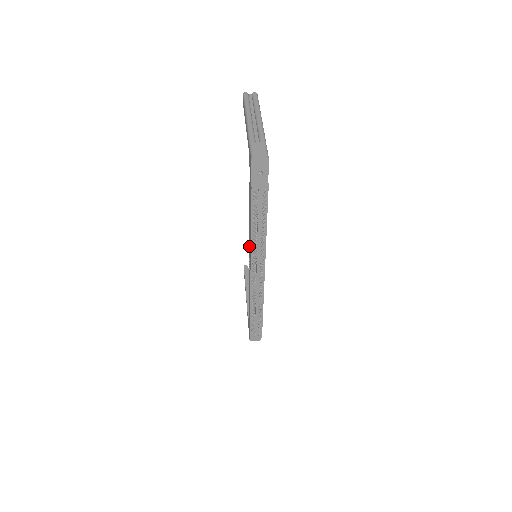
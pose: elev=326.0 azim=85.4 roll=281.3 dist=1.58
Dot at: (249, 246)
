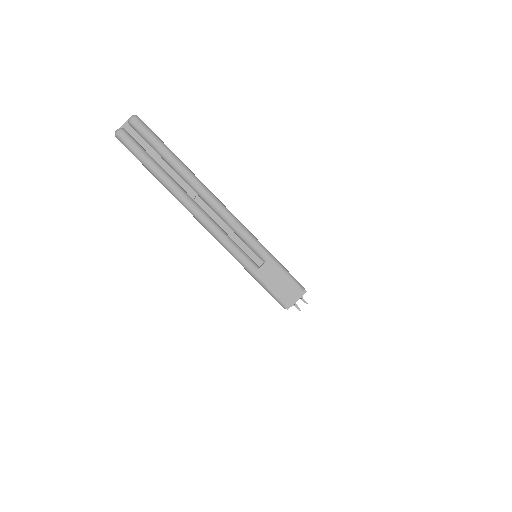
Dot at: occluded
